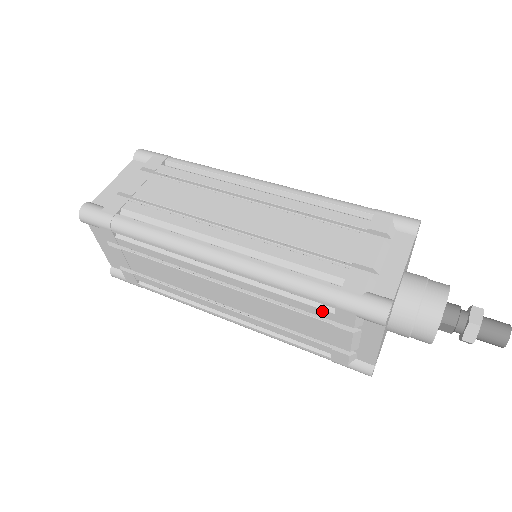
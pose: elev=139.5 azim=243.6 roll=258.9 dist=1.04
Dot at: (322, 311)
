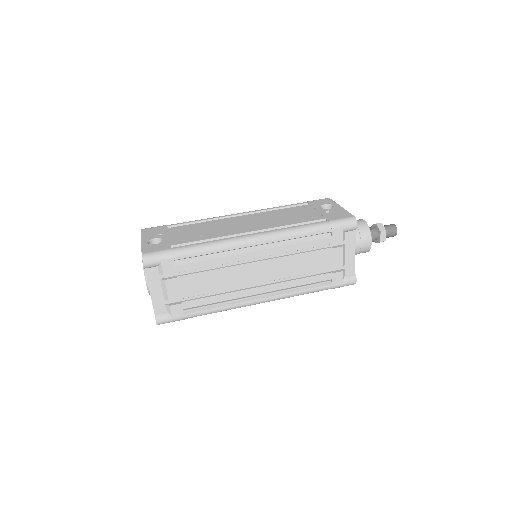
Dot at: occluded
